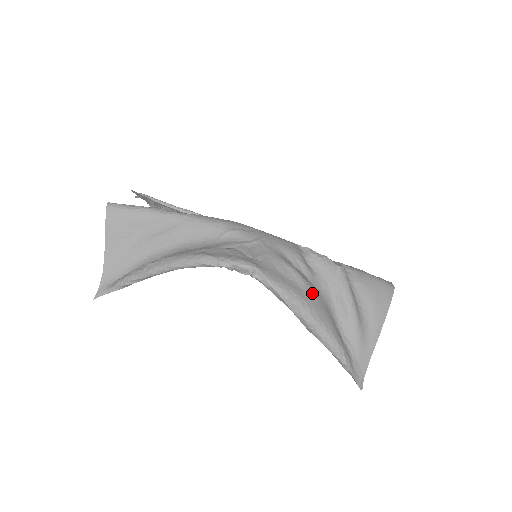
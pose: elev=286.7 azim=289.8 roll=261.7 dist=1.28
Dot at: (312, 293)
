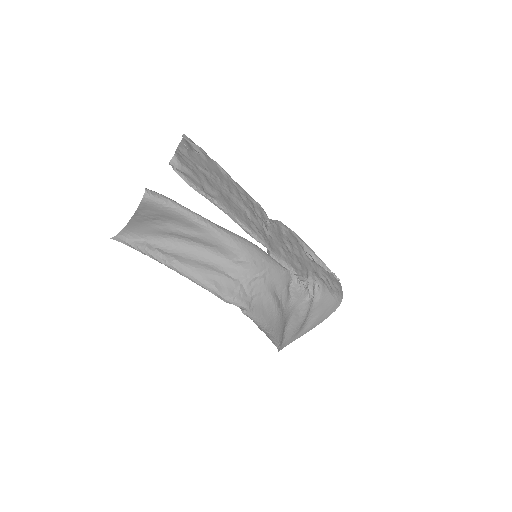
Dot at: (279, 318)
